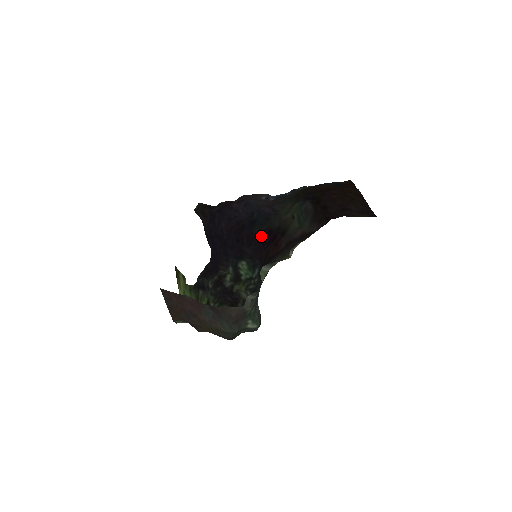
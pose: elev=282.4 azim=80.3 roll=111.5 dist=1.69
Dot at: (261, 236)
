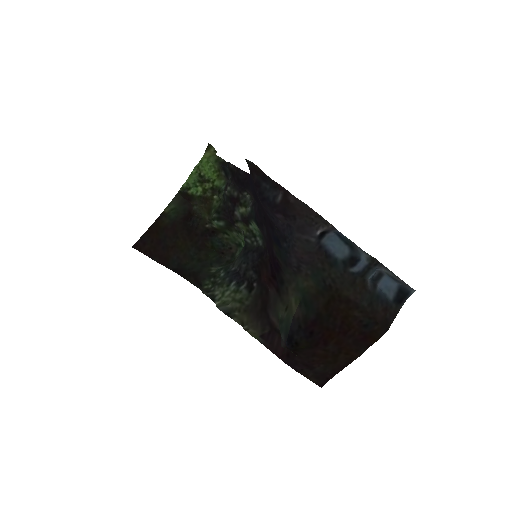
Dot at: (273, 256)
